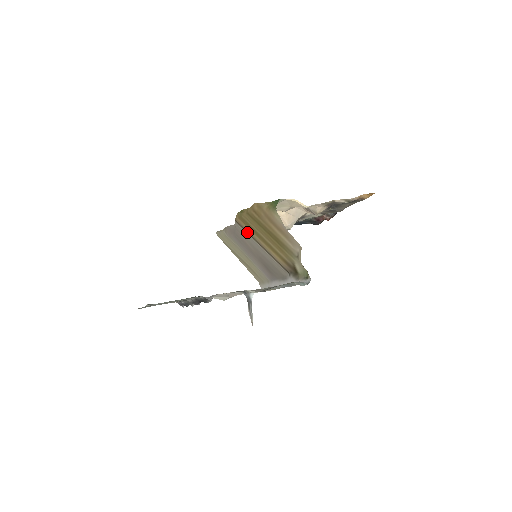
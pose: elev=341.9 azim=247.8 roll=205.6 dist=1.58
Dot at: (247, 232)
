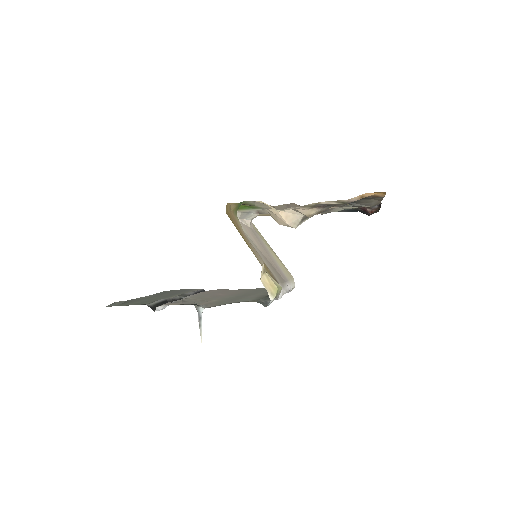
Dot at: occluded
